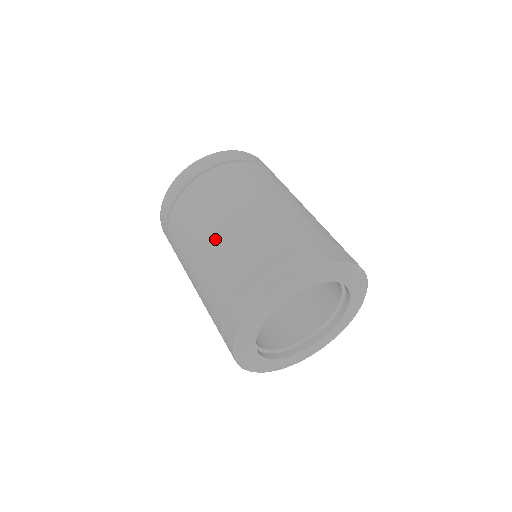
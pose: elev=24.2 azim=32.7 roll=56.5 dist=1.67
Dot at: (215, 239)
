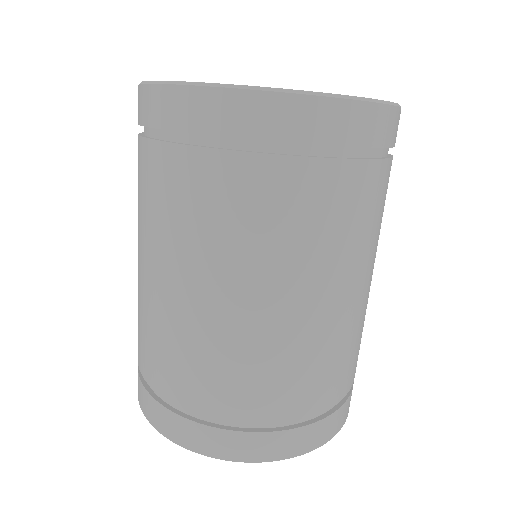
Dot at: (138, 277)
